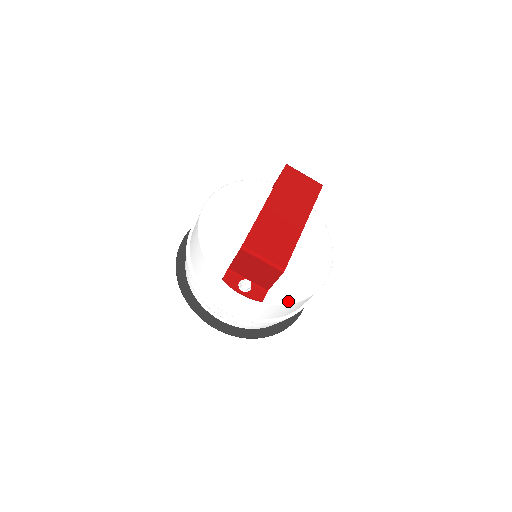
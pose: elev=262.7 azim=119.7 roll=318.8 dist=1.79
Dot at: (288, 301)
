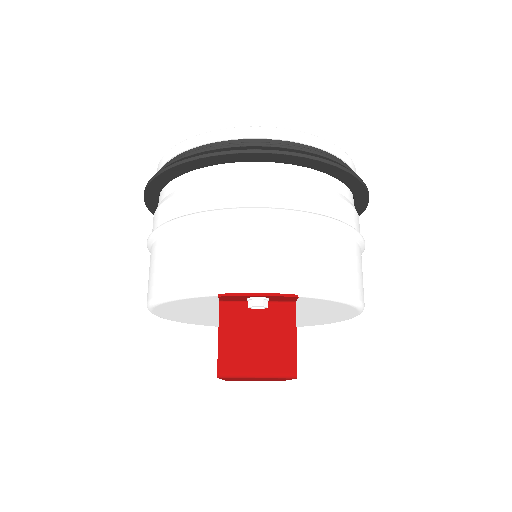
Dot at: occluded
